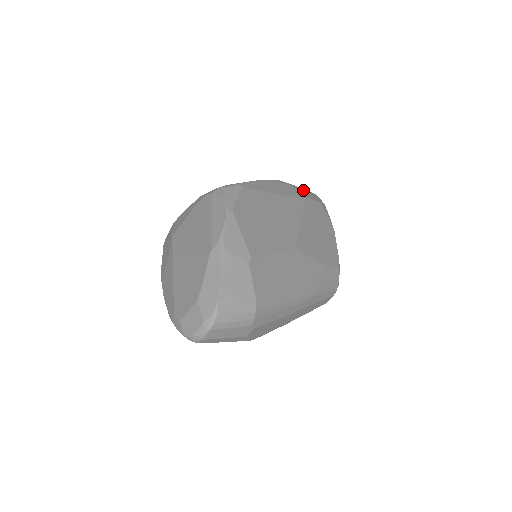
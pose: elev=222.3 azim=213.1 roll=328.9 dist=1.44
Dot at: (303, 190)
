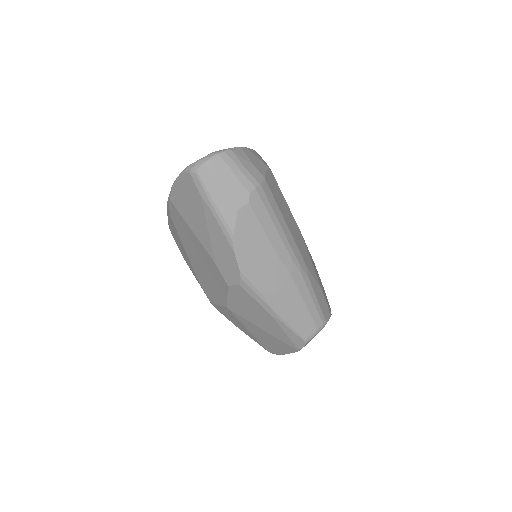
Dot at: occluded
